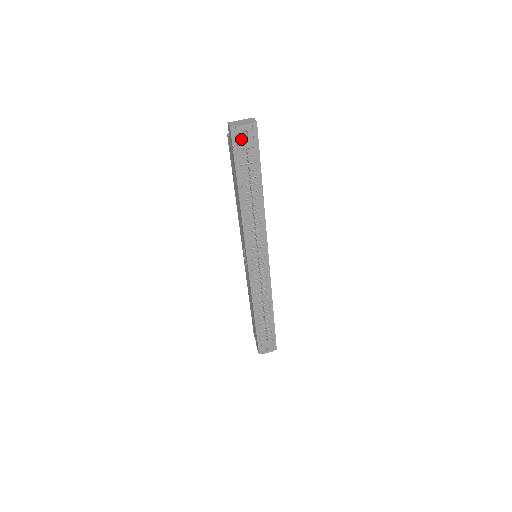
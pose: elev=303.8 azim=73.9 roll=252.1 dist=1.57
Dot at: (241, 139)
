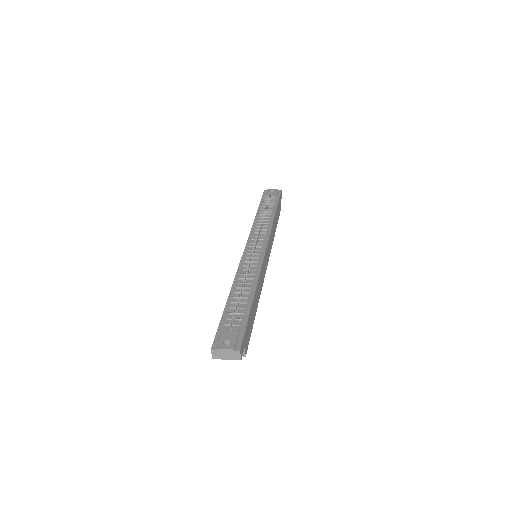
Dot at: (269, 193)
